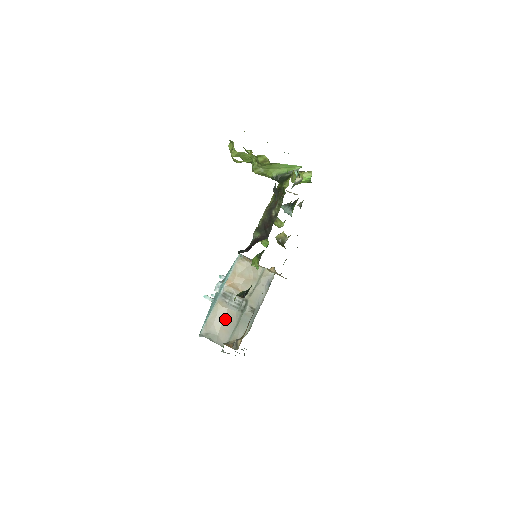
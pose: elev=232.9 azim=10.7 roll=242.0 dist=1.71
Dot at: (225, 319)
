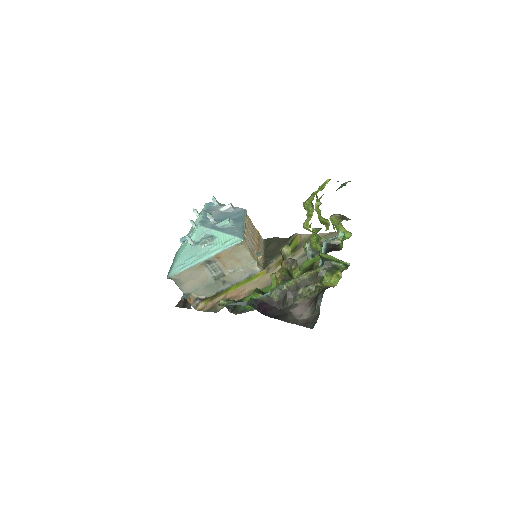
Dot at: (197, 277)
